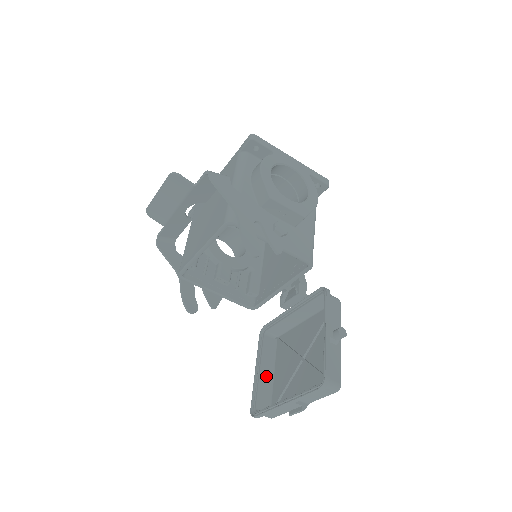
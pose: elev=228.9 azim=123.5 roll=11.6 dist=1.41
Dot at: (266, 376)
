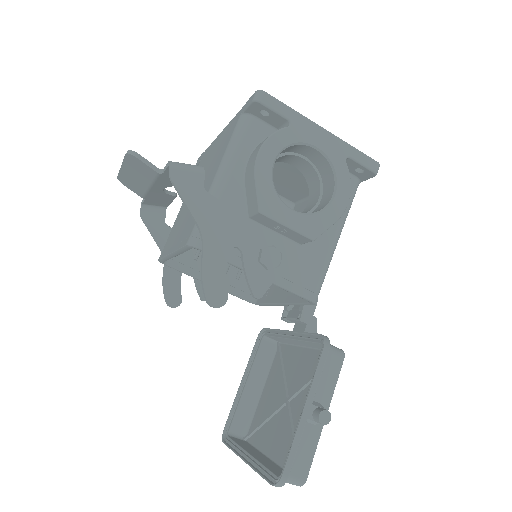
Dot at: (252, 392)
